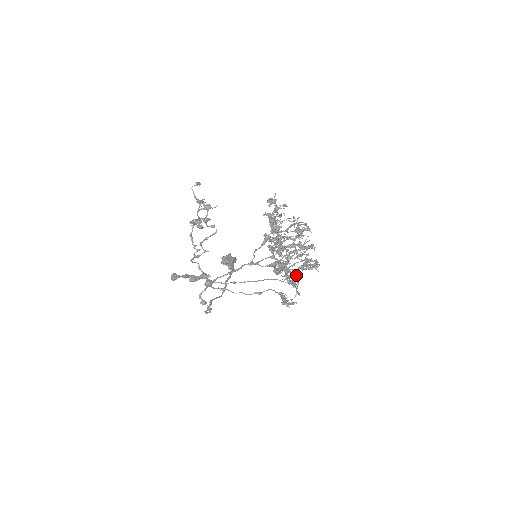
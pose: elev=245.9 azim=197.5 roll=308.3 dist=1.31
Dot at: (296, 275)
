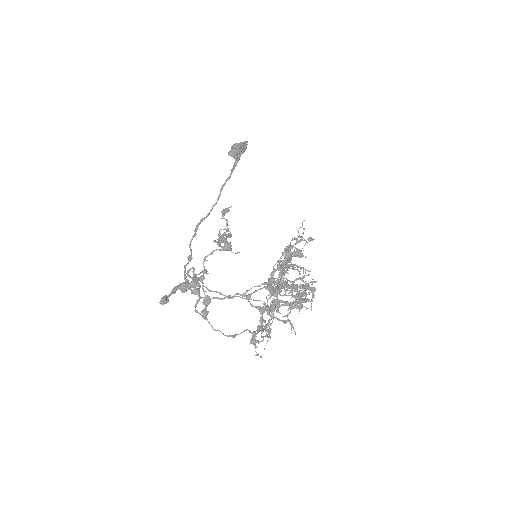
Dot at: (279, 307)
